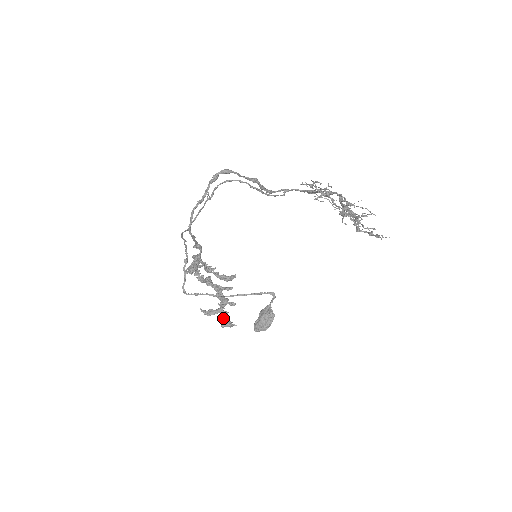
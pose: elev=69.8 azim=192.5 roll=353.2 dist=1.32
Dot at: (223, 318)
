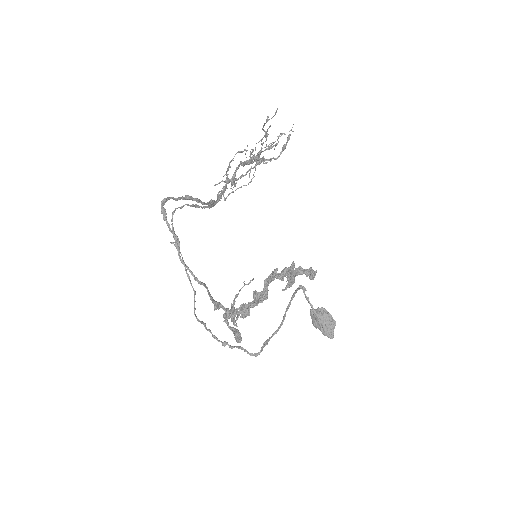
Dot at: (303, 271)
